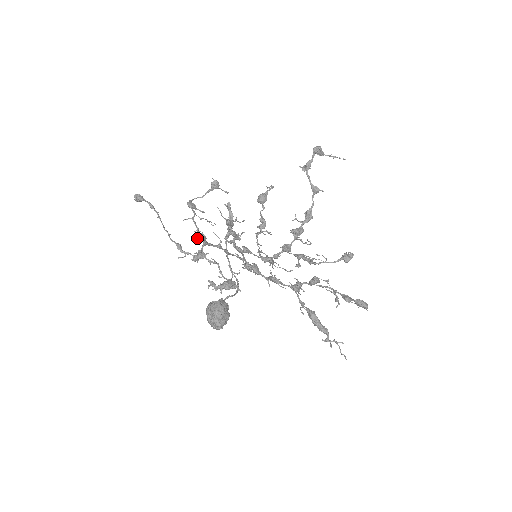
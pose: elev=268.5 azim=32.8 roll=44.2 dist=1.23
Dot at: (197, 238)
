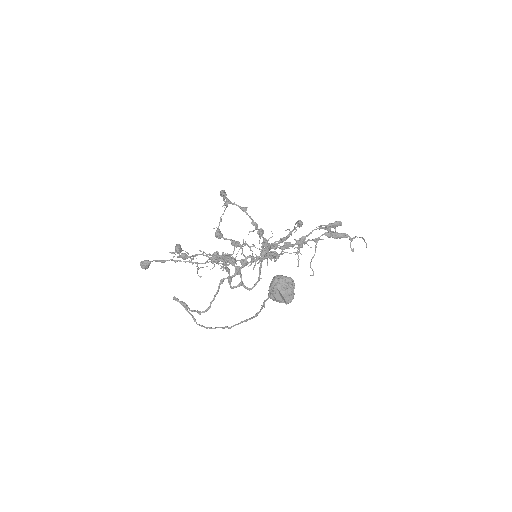
Dot at: (217, 256)
